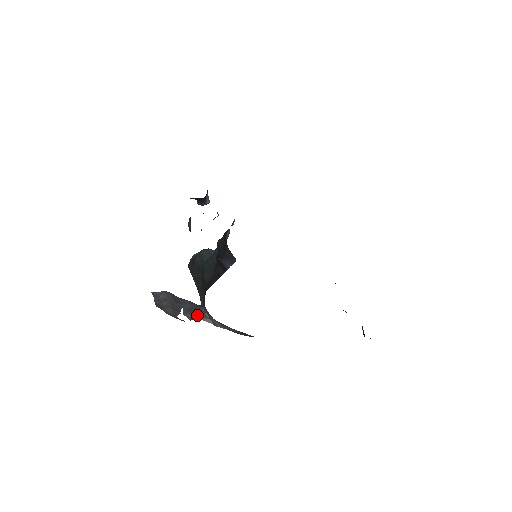
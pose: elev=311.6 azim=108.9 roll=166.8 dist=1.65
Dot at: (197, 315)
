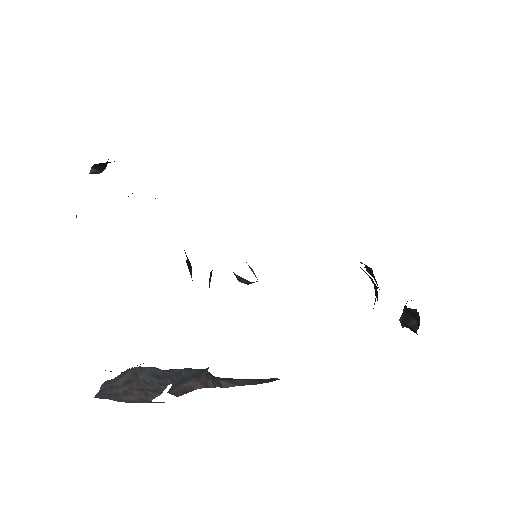
Dot at: (193, 384)
